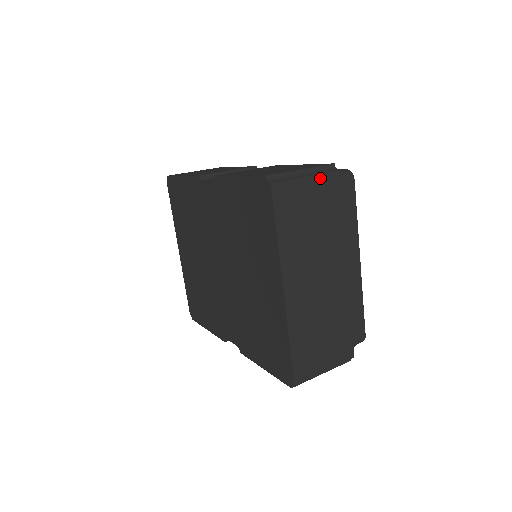
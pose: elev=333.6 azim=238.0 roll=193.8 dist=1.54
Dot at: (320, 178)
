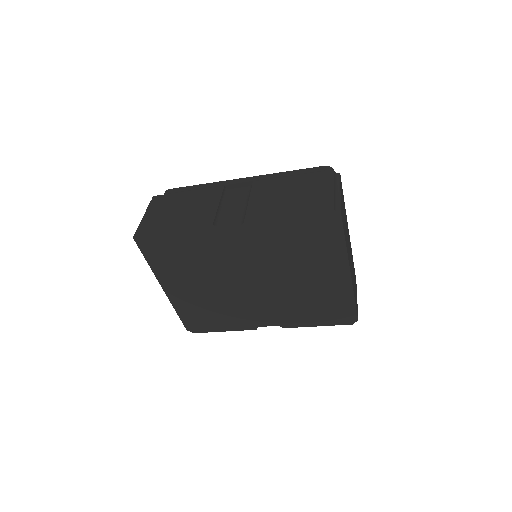
Dot at: (340, 187)
